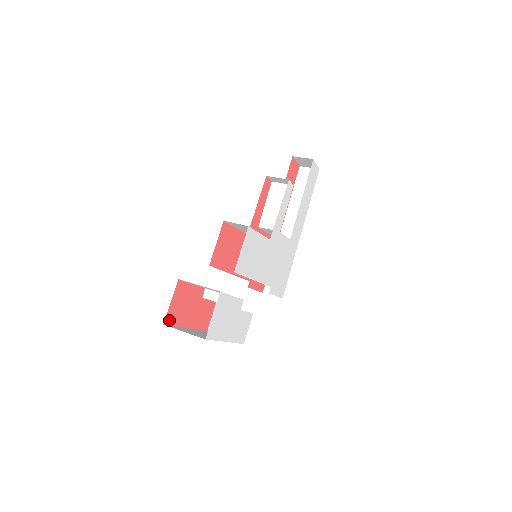
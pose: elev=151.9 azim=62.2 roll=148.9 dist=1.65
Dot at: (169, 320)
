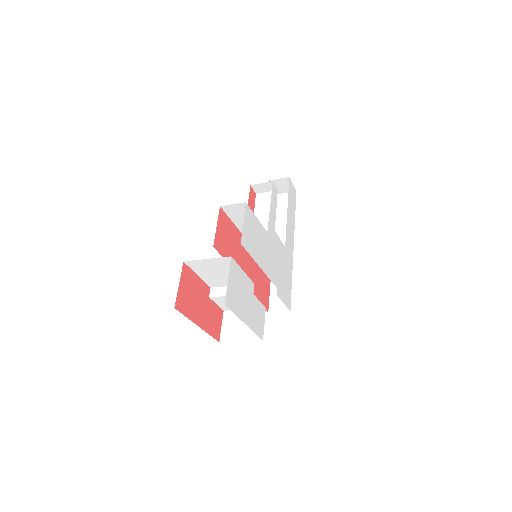
Dot at: (179, 306)
